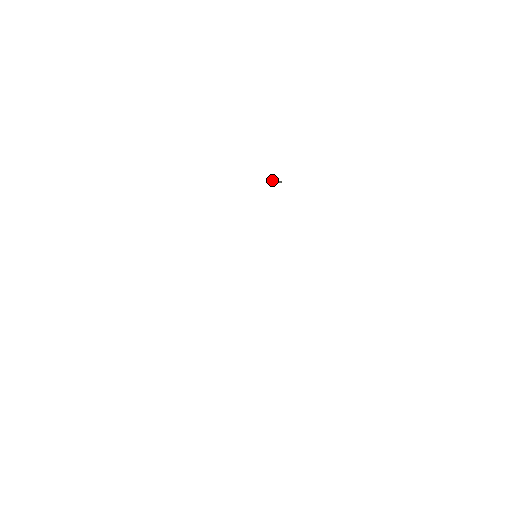
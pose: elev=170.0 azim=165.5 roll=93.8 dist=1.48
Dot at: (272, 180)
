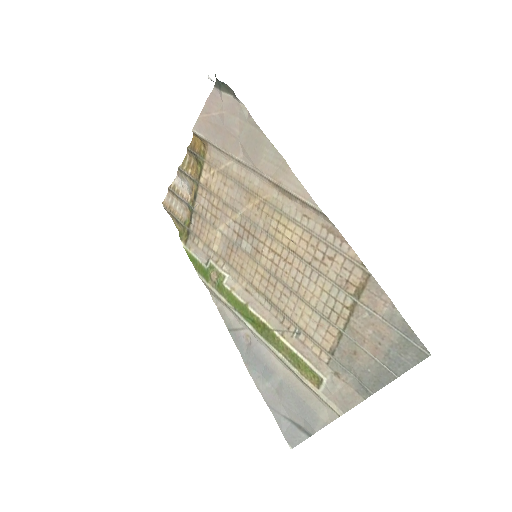
Dot at: occluded
